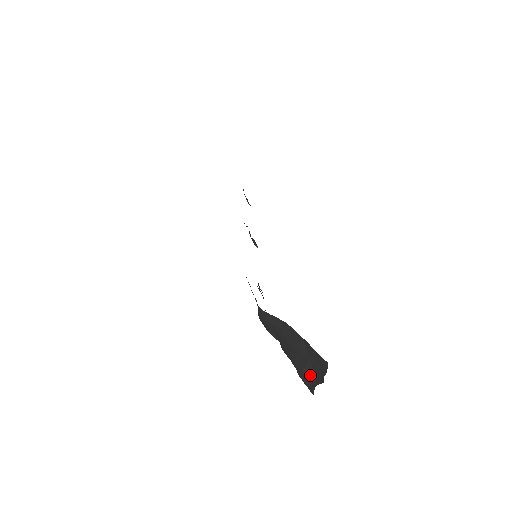
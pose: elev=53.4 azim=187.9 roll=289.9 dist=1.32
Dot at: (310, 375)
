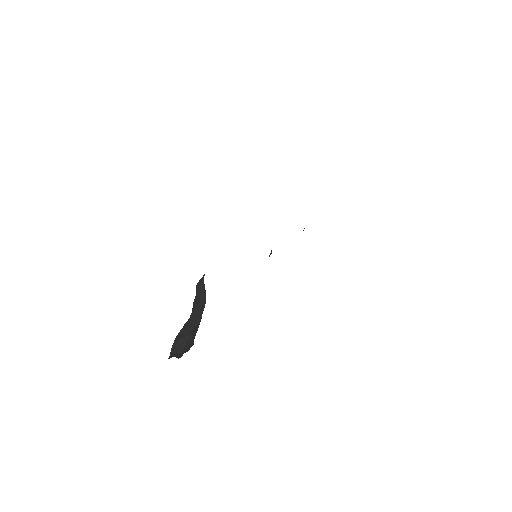
Dot at: (179, 347)
